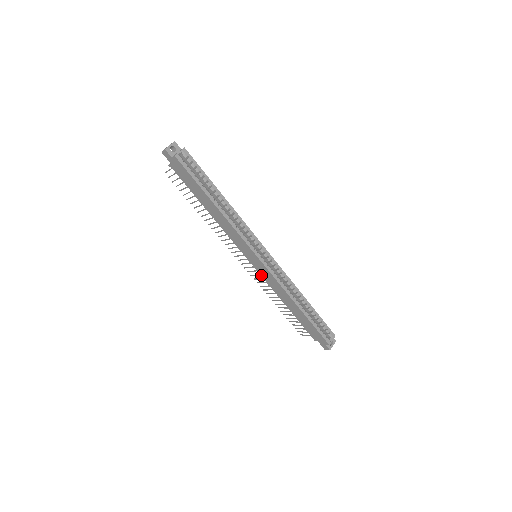
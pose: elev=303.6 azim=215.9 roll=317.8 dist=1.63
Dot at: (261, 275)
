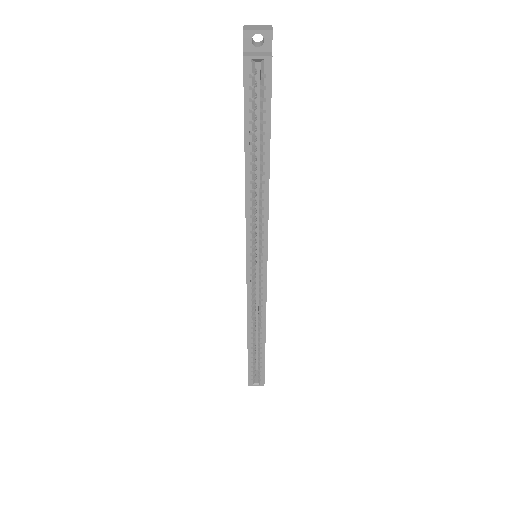
Dot at: occluded
